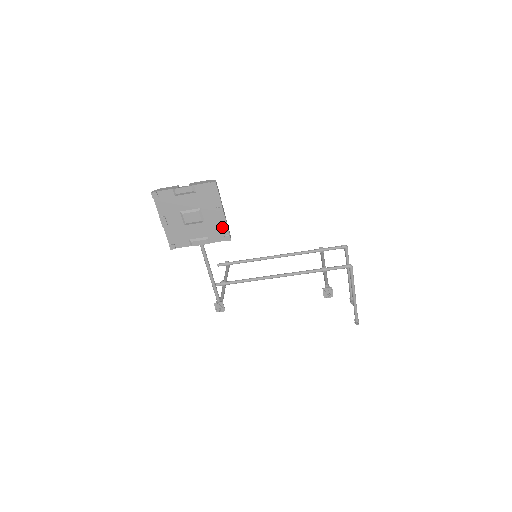
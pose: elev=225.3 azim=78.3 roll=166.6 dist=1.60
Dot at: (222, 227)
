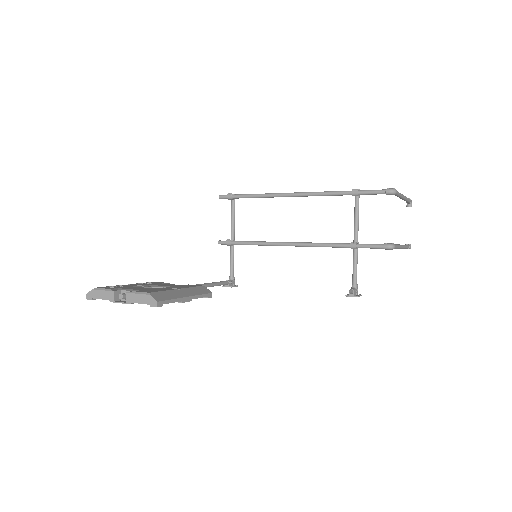
Dot at: occluded
